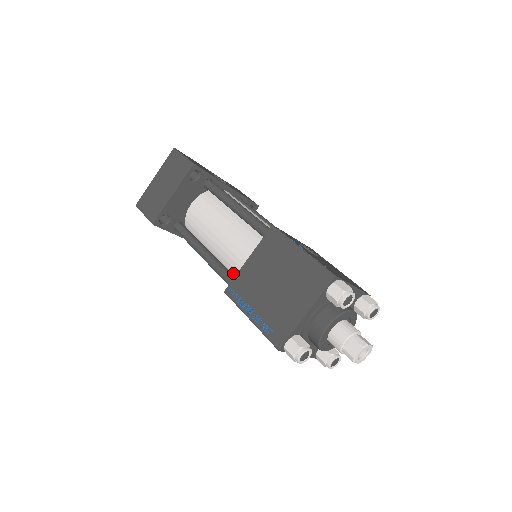
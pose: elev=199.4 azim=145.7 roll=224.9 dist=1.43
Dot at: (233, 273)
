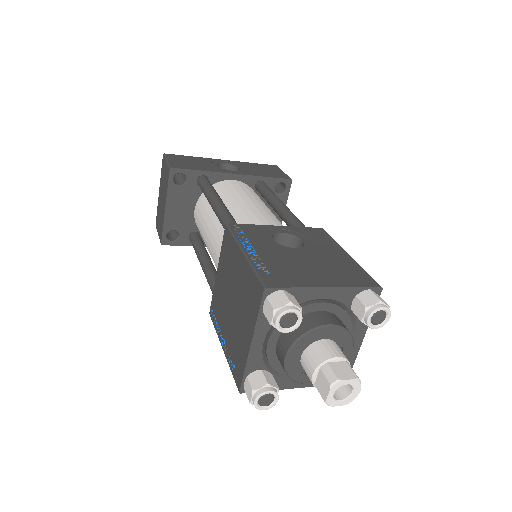
Dot at: occluded
